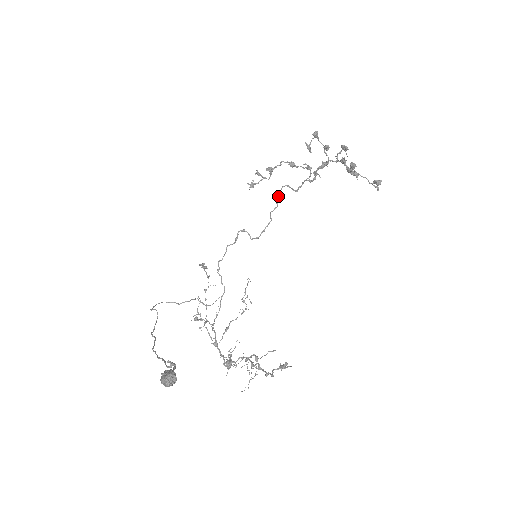
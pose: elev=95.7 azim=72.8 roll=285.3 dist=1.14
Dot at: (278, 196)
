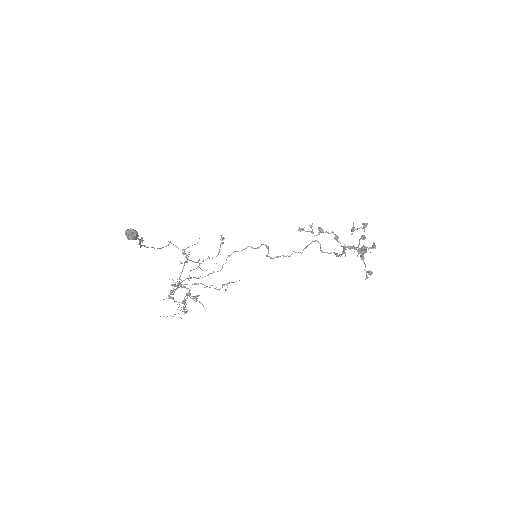
Dot at: (308, 245)
